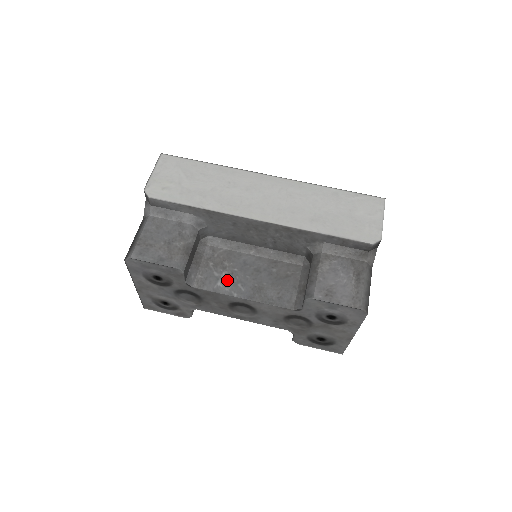
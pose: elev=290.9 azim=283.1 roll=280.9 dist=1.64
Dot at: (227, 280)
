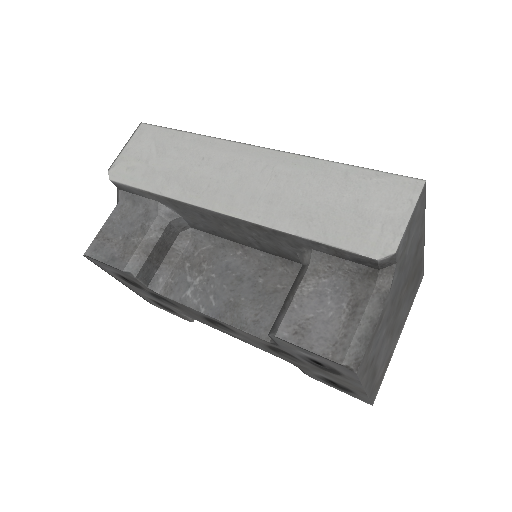
Dot at: (199, 289)
